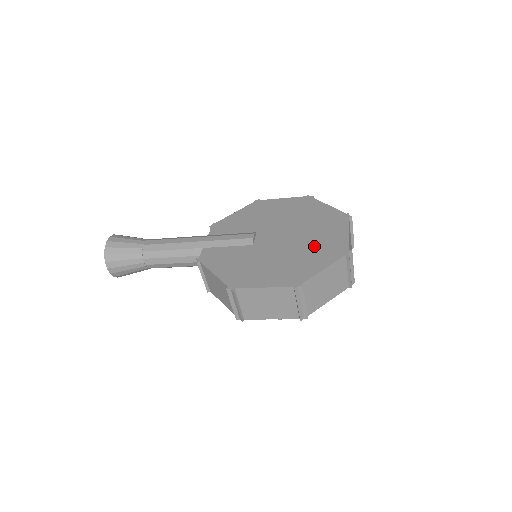
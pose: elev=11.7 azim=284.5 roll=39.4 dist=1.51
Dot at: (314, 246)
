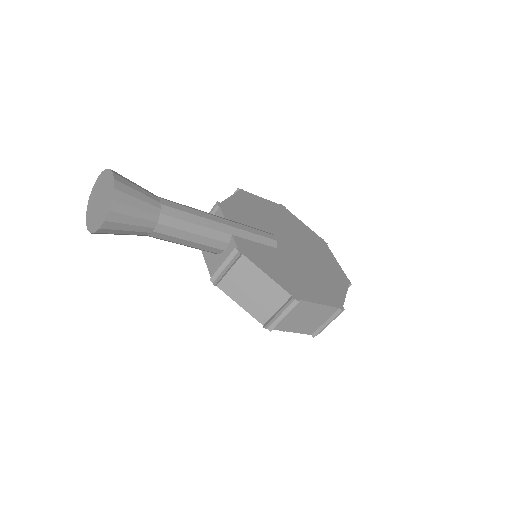
Dot at: (325, 267)
